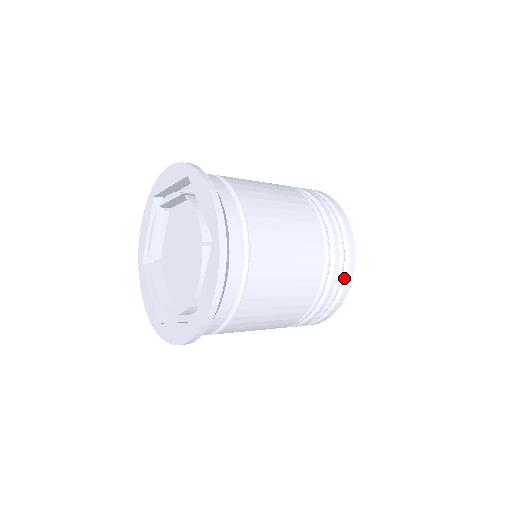
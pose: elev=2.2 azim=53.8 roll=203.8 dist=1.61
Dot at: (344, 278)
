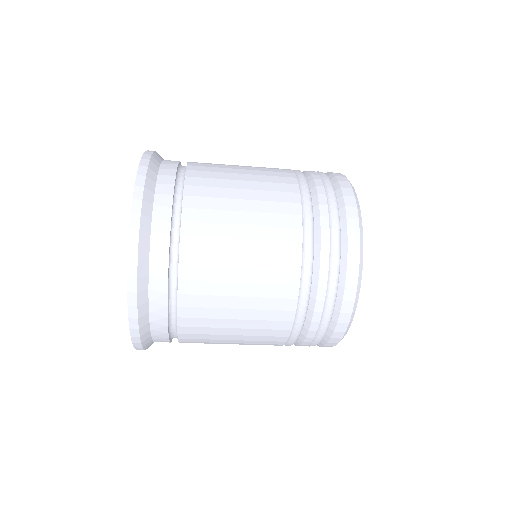
Dot at: (341, 200)
